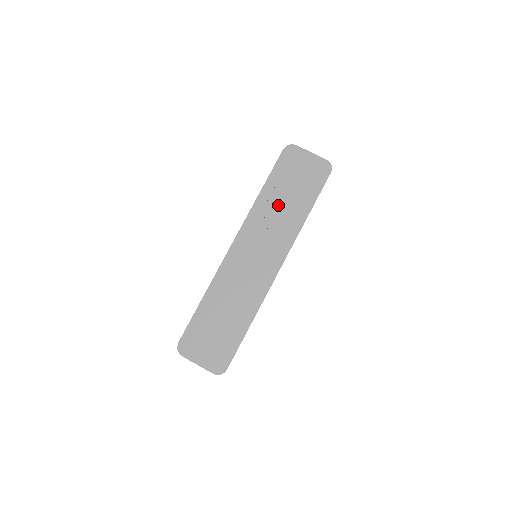
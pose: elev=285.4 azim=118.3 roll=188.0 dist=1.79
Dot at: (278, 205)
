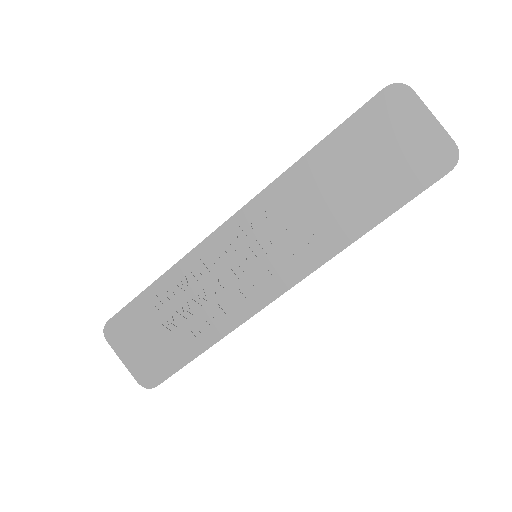
Dot at: (327, 190)
